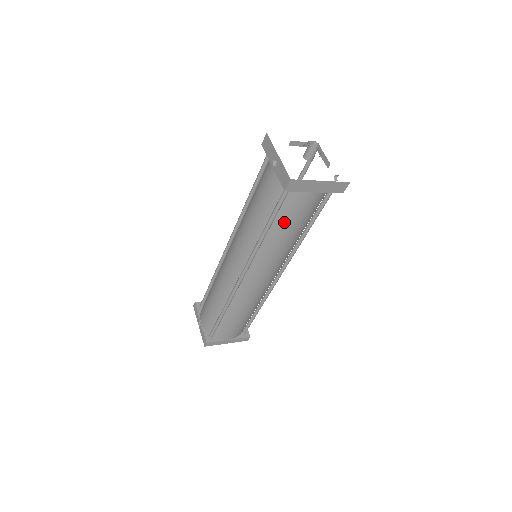
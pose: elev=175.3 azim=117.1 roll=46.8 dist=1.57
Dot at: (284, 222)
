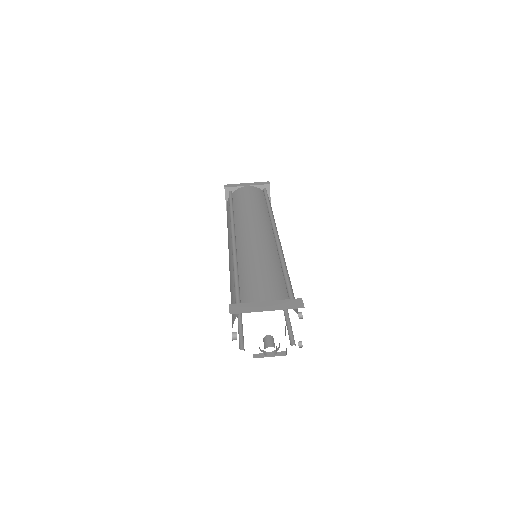
Dot at: occluded
